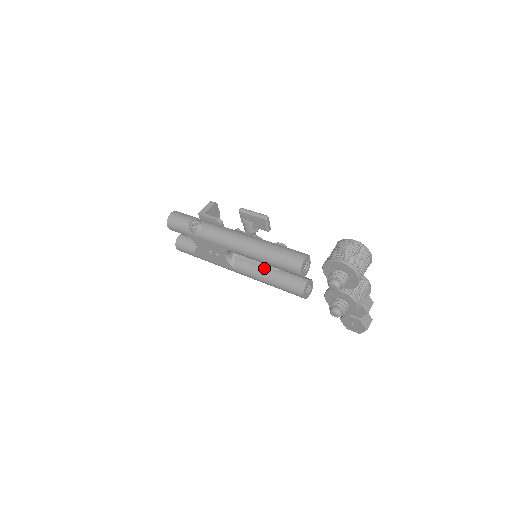
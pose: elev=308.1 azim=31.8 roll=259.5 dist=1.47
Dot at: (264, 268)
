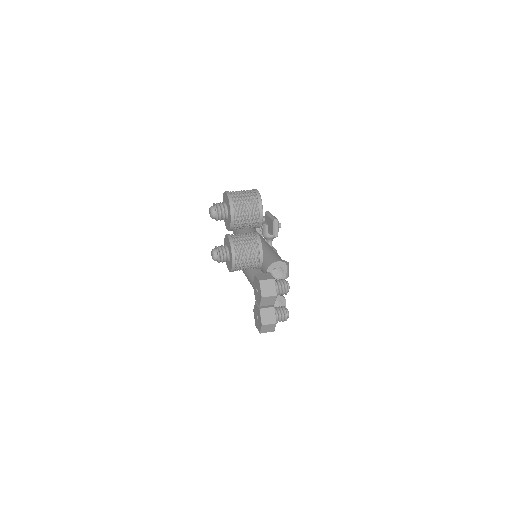
Dot at: occluded
